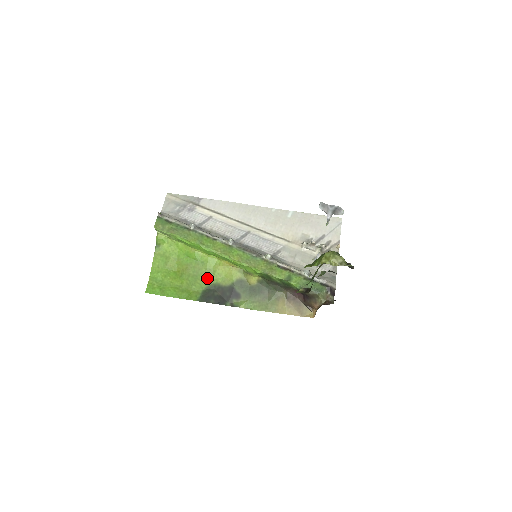
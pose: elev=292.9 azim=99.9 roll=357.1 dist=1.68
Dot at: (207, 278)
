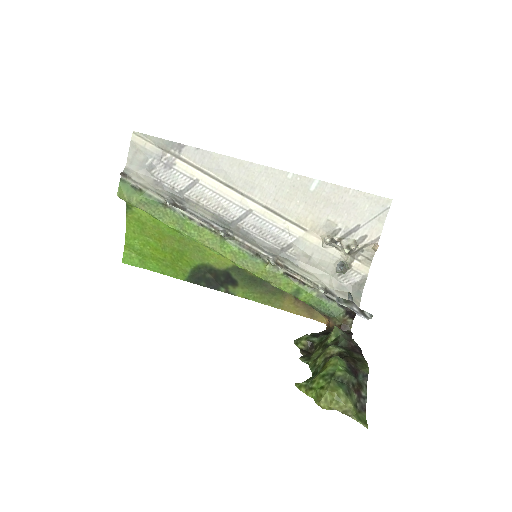
Dot at: (196, 256)
